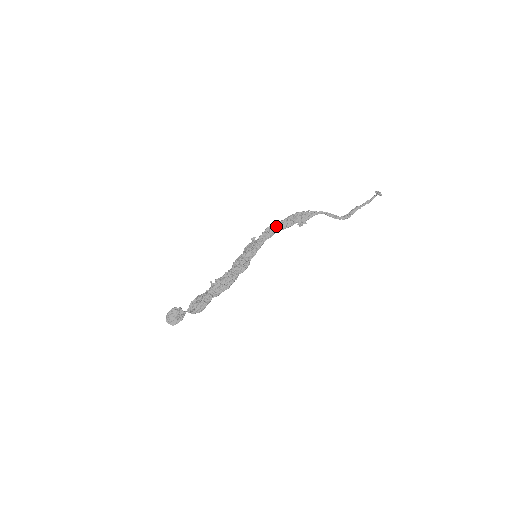
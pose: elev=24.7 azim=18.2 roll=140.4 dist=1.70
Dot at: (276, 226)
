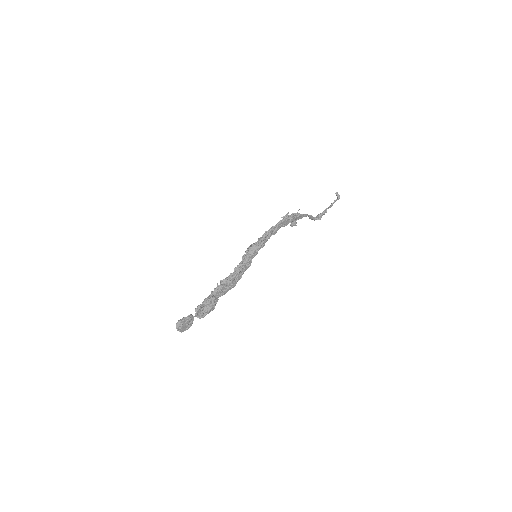
Dot at: occluded
